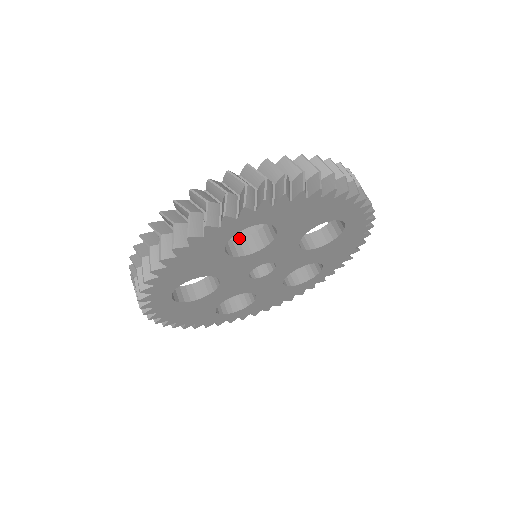
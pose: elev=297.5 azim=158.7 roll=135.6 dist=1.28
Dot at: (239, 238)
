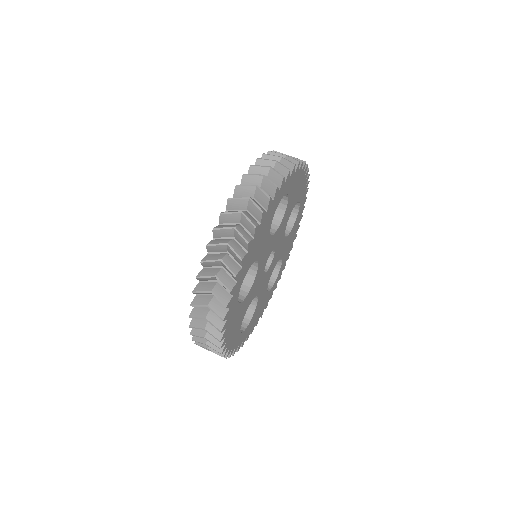
Dot at: occluded
